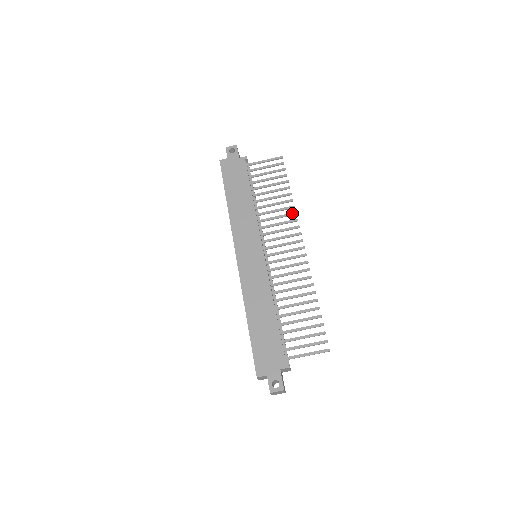
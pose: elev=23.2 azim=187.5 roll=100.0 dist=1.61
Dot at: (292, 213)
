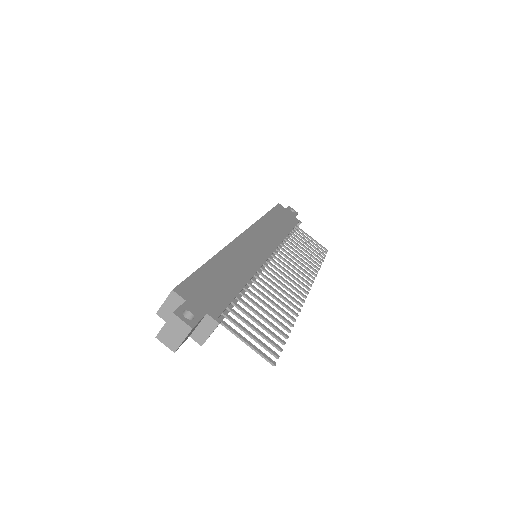
Dot at: (313, 272)
